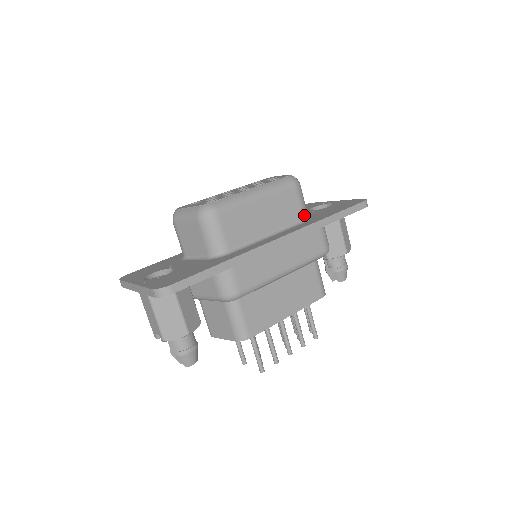
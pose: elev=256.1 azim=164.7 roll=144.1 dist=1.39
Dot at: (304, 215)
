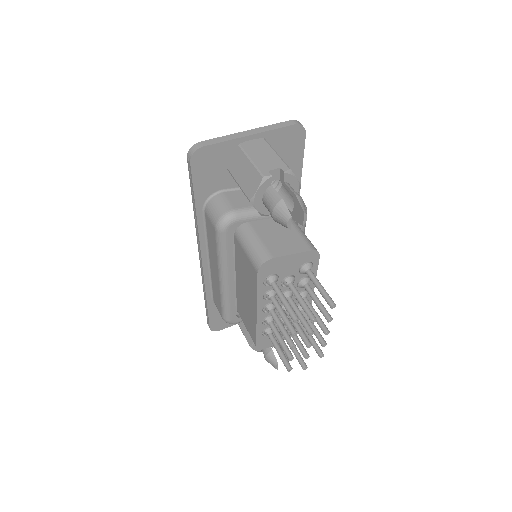
Dot at: occluded
